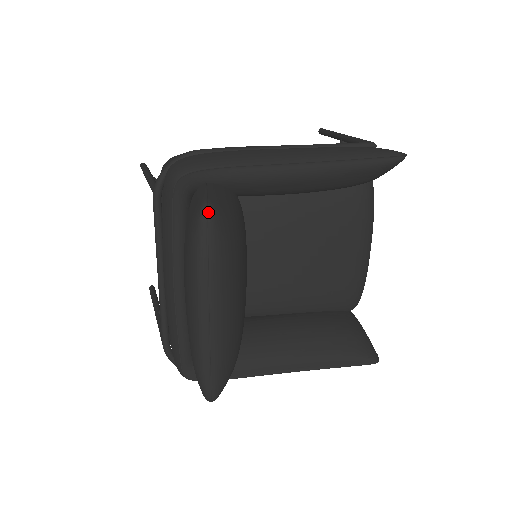
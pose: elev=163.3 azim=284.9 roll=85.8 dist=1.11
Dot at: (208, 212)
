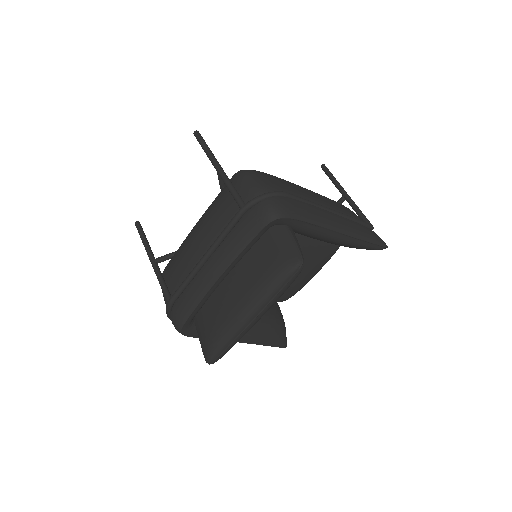
Dot at: (301, 268)
